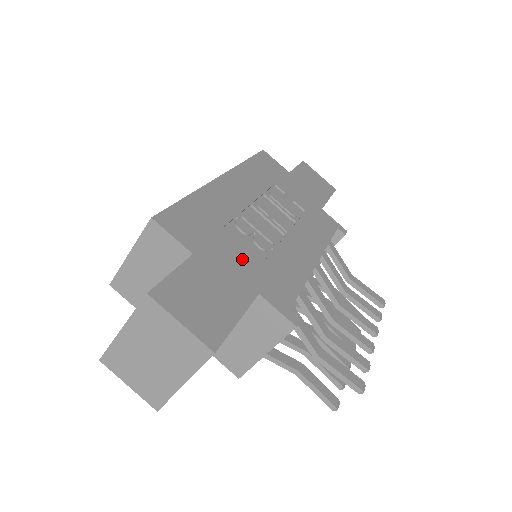
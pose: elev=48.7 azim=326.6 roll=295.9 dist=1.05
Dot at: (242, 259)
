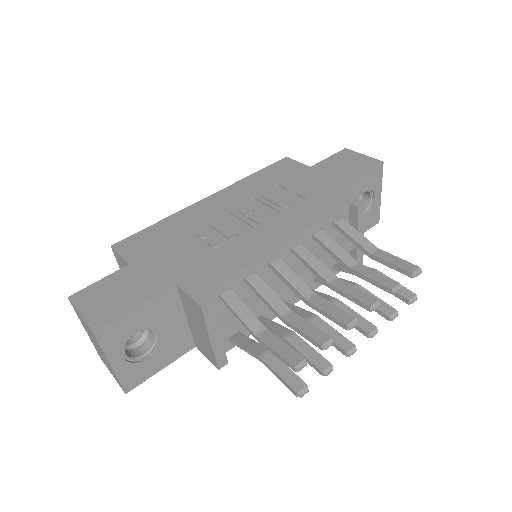
Dot at: (179, 259)
